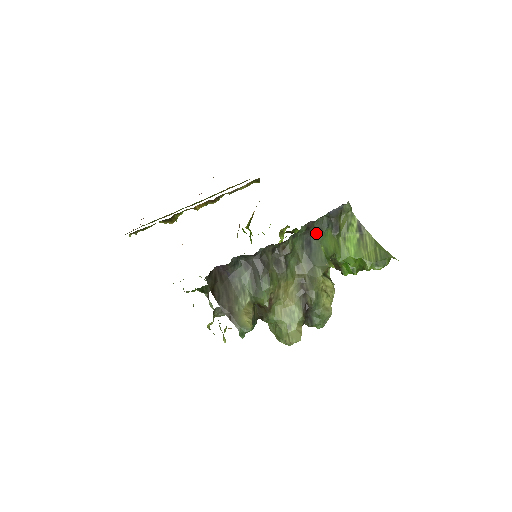
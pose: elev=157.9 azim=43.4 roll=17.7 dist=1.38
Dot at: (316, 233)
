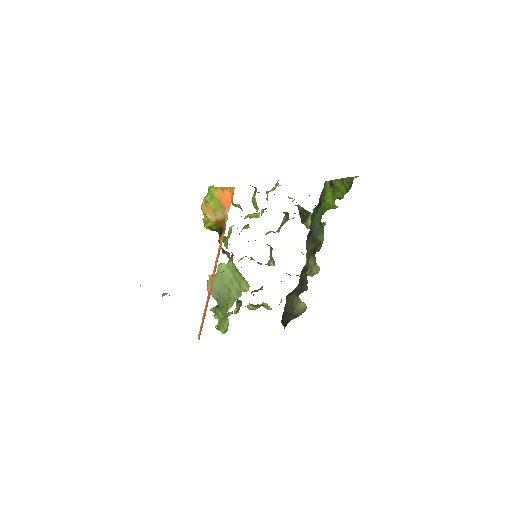
Dot at: (312, 224)
